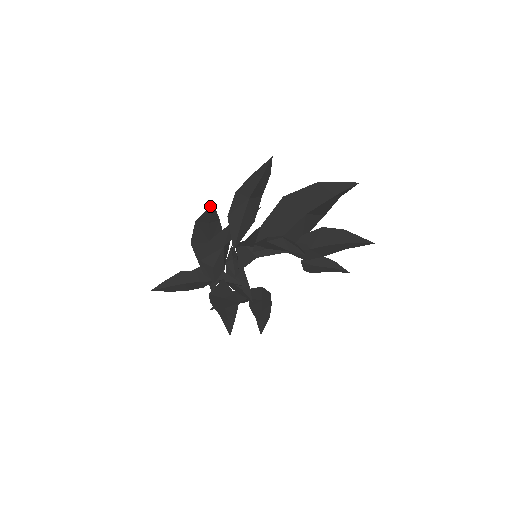
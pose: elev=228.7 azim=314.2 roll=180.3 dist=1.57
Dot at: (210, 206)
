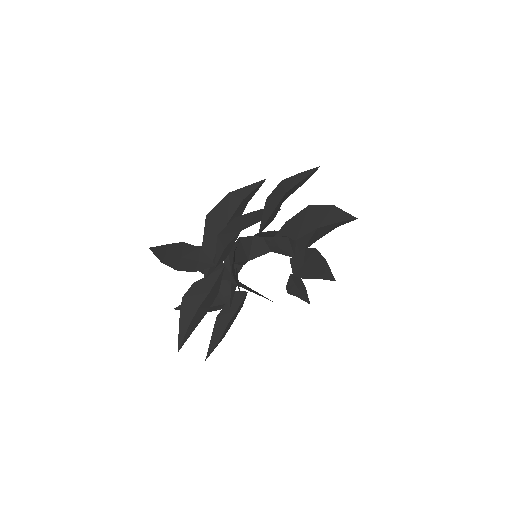
Dot at: (260, 181)
